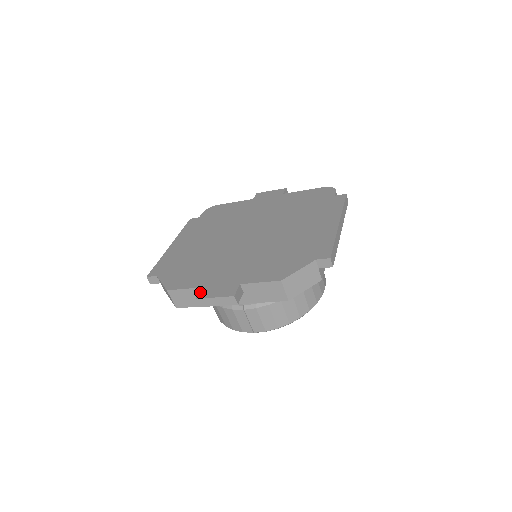
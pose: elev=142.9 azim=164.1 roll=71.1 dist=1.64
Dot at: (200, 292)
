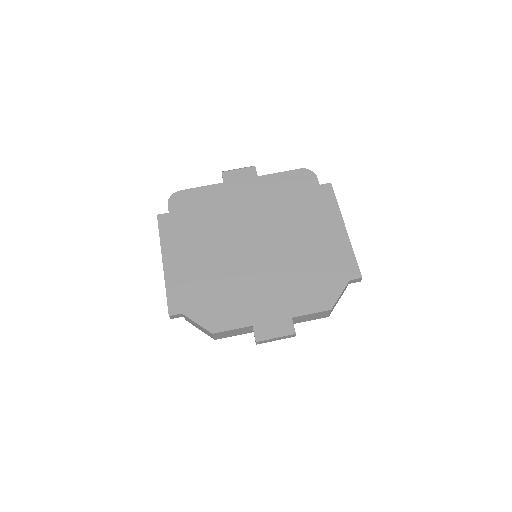
Dot at: (255, 333)
